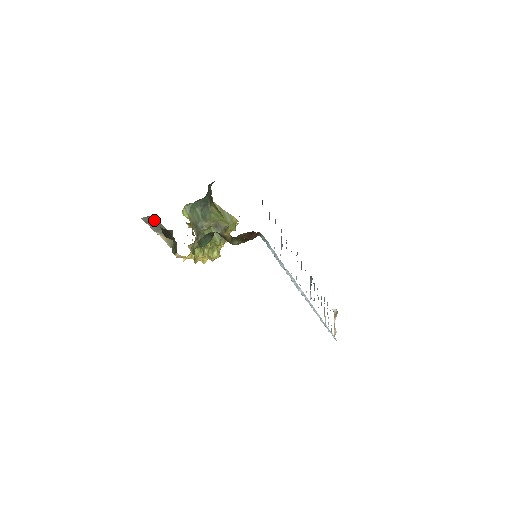
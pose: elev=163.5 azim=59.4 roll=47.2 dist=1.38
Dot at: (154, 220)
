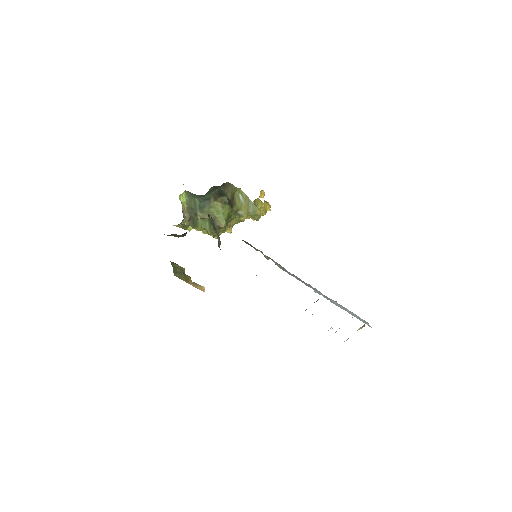
Dot at: occluded
